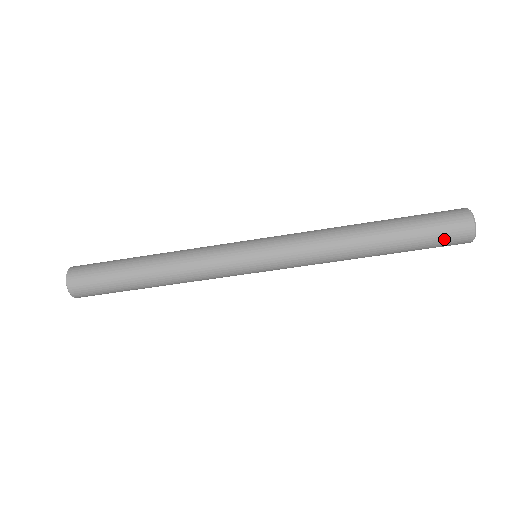
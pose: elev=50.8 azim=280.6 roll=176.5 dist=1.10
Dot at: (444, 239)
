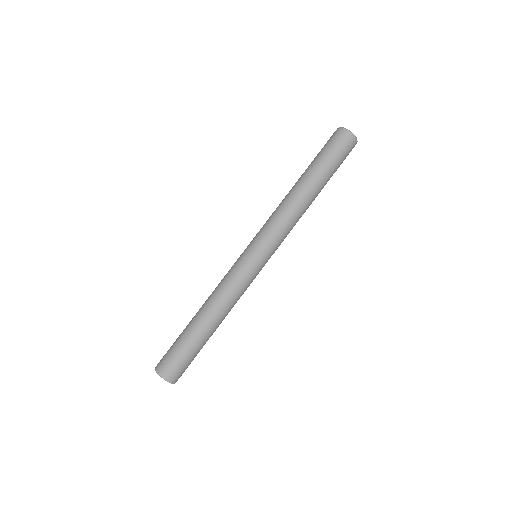
Dot at: (338, 148)
